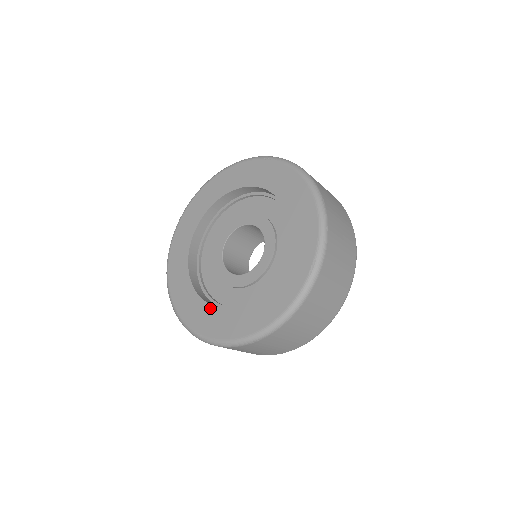
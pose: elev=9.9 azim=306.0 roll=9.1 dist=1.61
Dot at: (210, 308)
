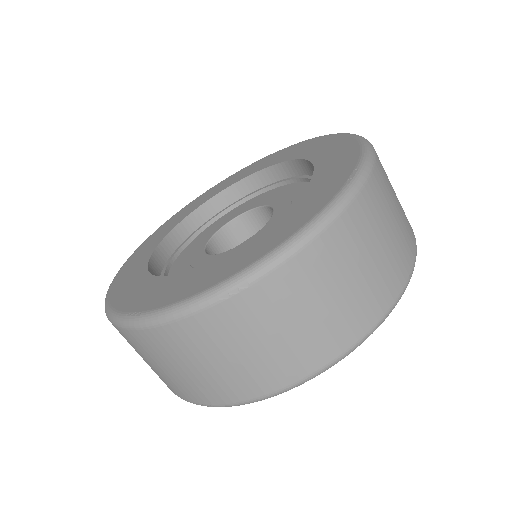
Dot at: (167, 279)
